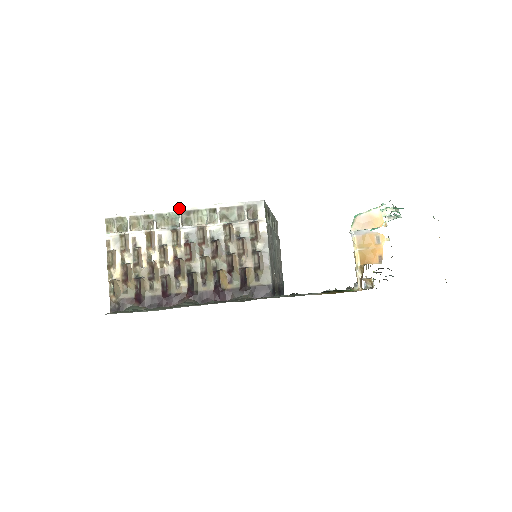
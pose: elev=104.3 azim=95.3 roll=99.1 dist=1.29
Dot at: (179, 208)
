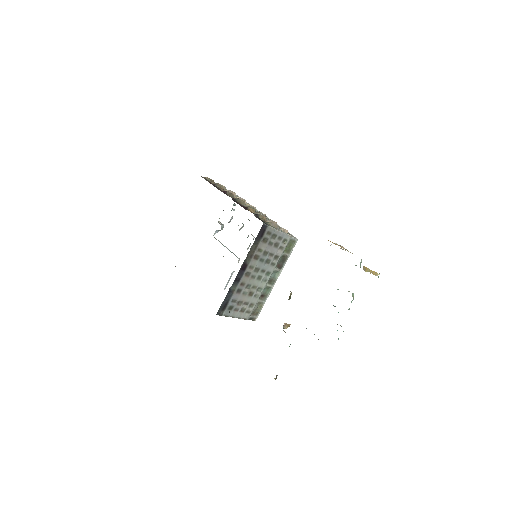
Dot at: occluded
